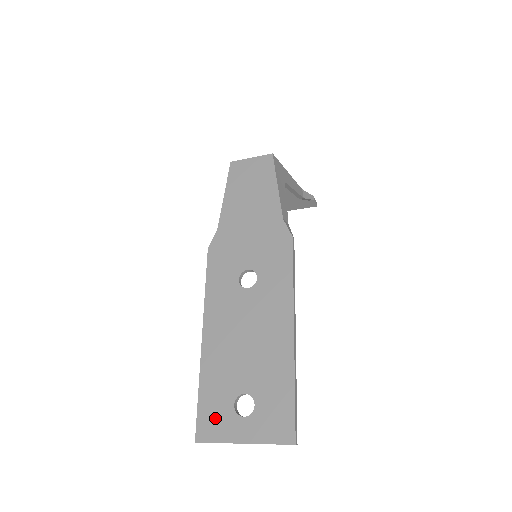
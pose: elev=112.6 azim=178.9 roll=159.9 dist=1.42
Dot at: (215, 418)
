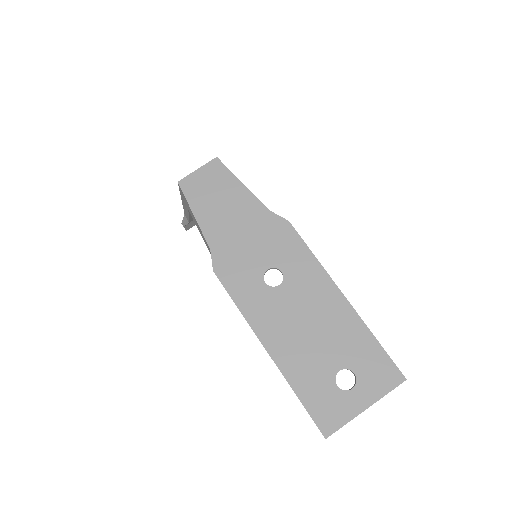
Dot at: (329, 407)
